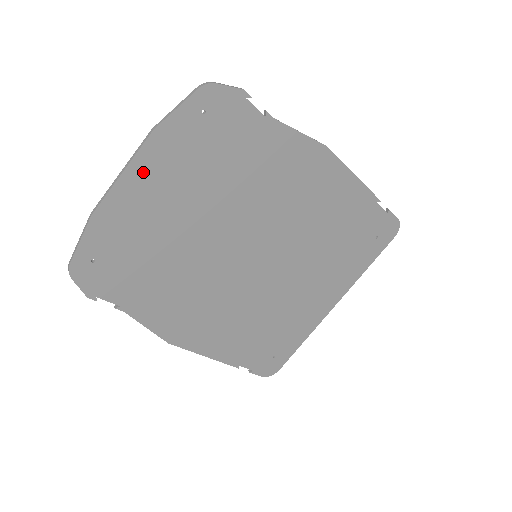
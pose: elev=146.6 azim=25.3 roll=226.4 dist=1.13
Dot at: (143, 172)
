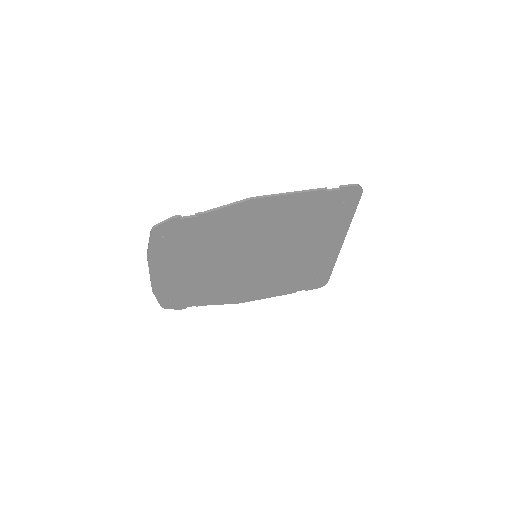
Dot at: (158, 269)
